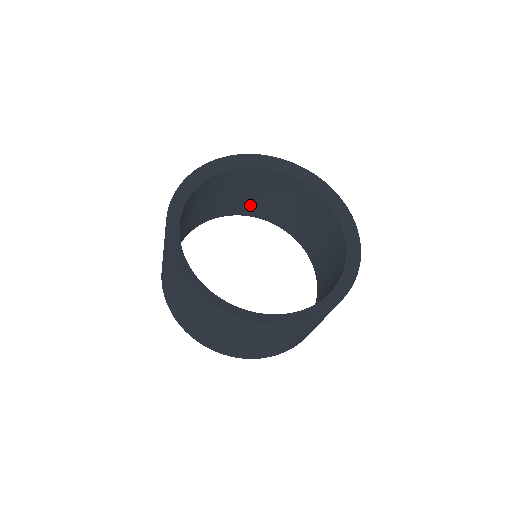
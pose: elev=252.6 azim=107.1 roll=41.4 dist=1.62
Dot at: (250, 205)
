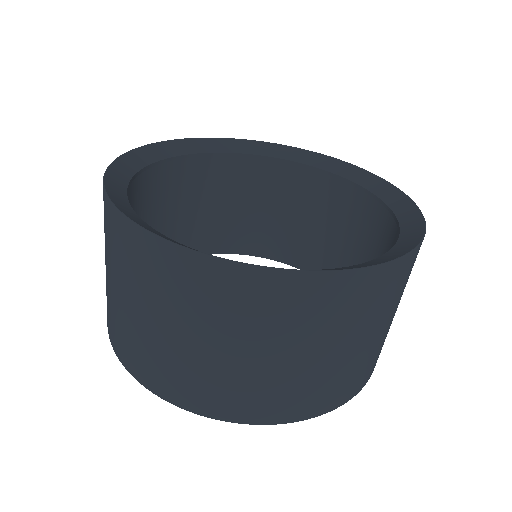
Dot at: (258, 234)
